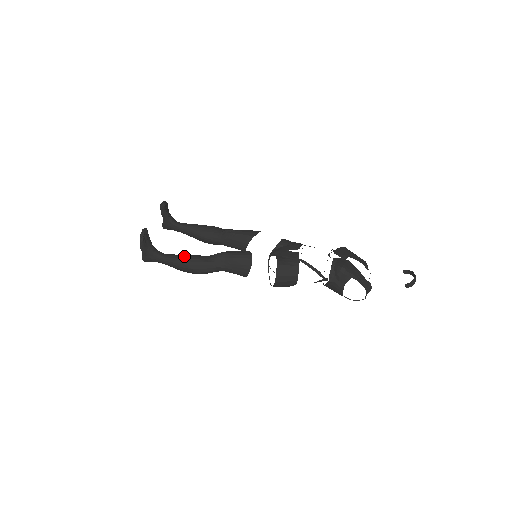
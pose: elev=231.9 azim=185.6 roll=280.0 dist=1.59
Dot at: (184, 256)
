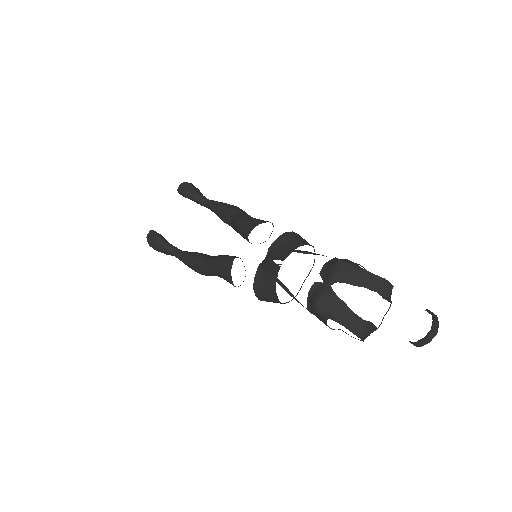
Dot at: (188, 257)
